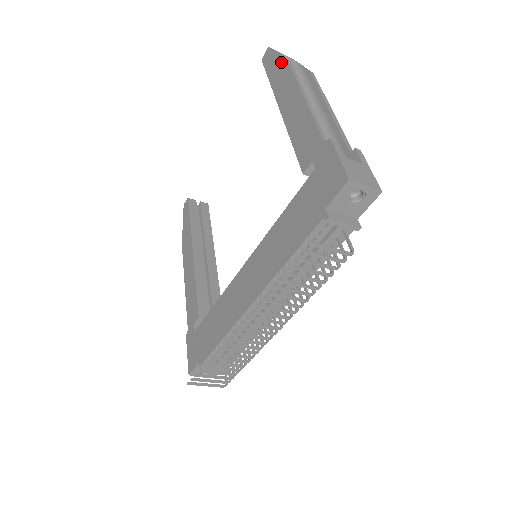
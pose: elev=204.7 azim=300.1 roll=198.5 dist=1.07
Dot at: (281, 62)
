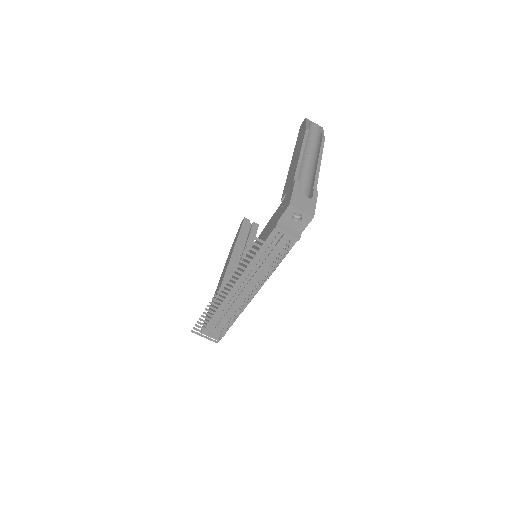
Dot at: (304, 129)
